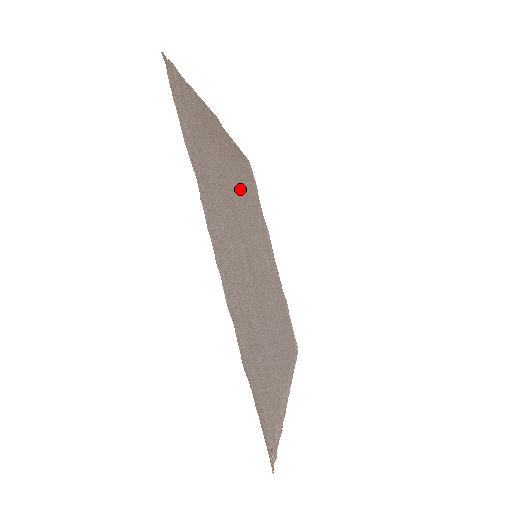
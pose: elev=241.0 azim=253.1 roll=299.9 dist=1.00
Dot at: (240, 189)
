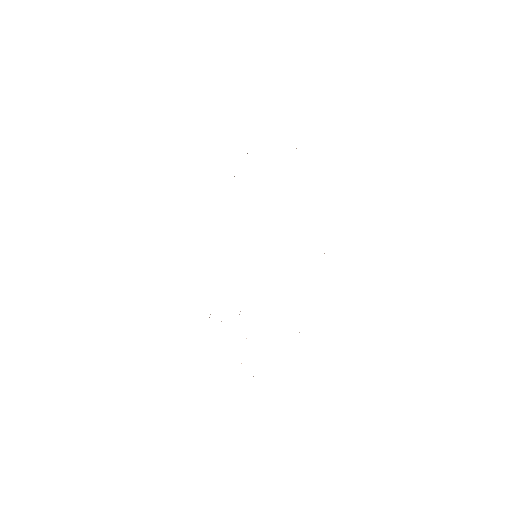
Dot at: occluded
